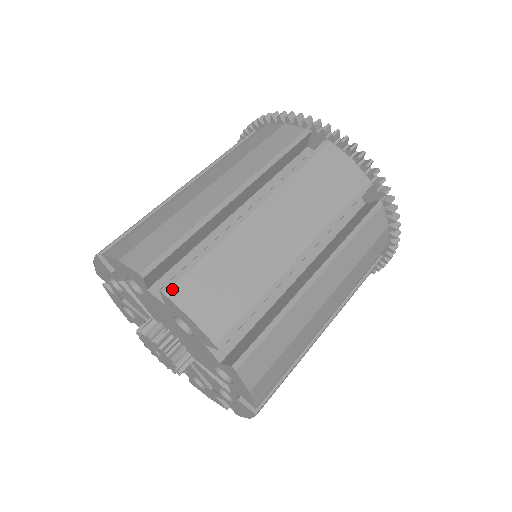
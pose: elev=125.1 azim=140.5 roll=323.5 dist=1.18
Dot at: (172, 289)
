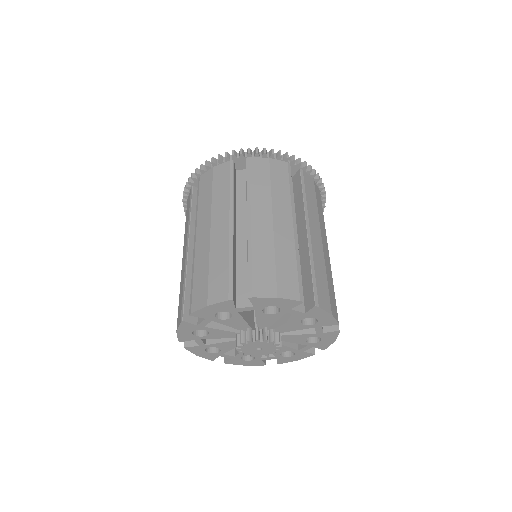
Dot at: (254, 292)
